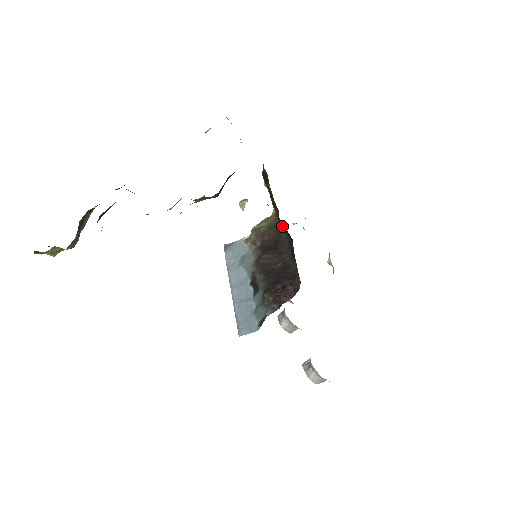
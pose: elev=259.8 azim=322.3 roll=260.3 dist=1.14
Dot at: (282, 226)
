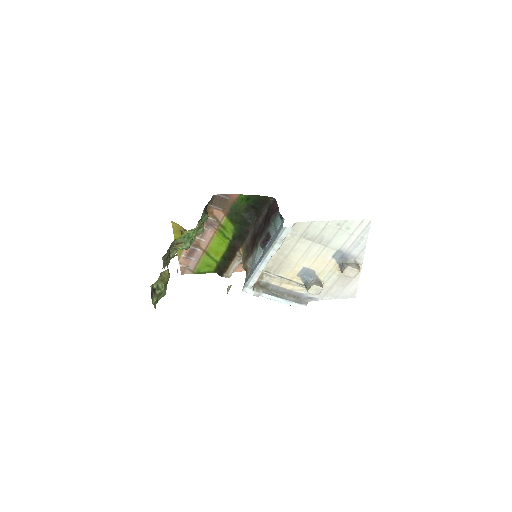
Dot at: (245, 215)
